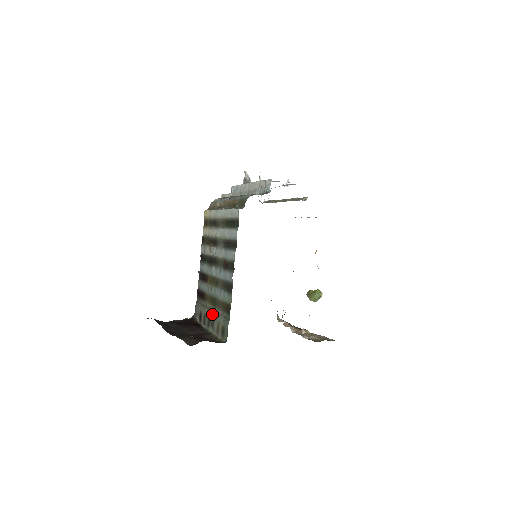
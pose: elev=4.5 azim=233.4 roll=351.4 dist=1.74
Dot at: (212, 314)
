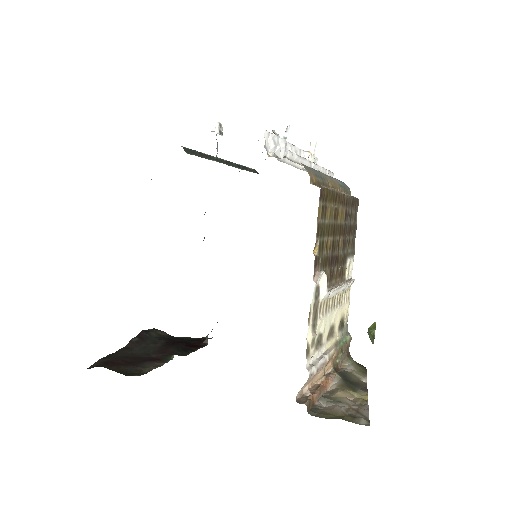
Dot at: occluded
